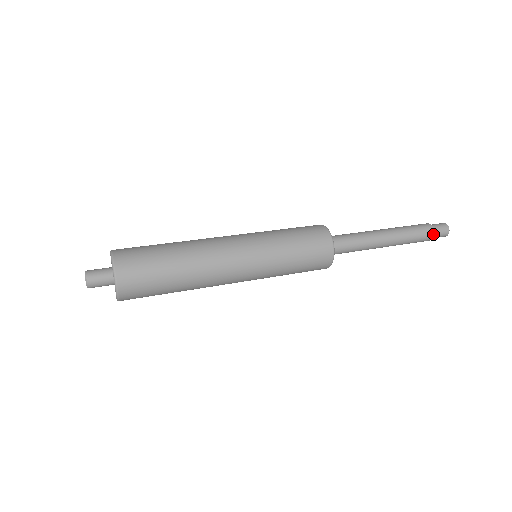
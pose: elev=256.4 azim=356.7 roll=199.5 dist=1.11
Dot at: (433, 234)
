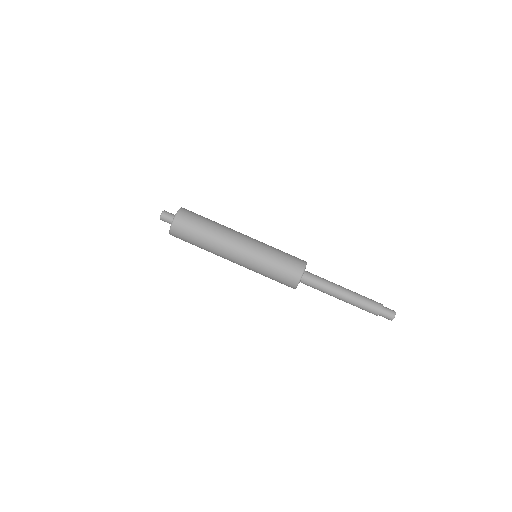
Dot at: (378, 314)
